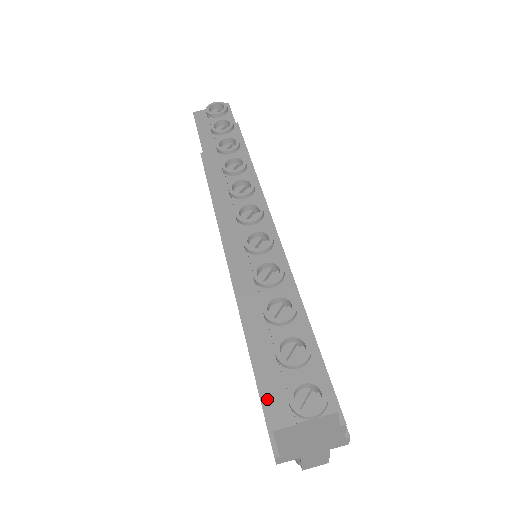
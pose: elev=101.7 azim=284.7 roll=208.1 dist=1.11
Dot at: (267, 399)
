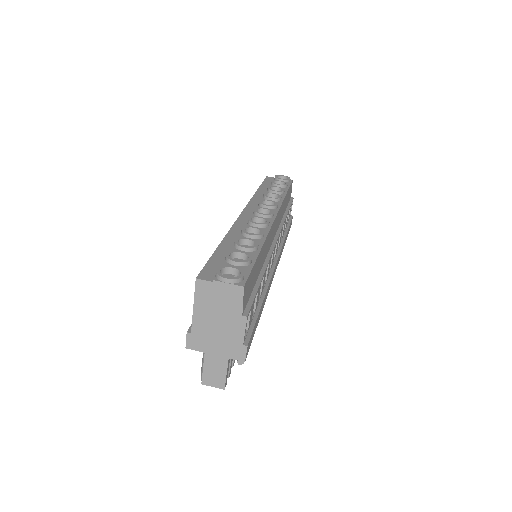
Dot at: (204, 268)
